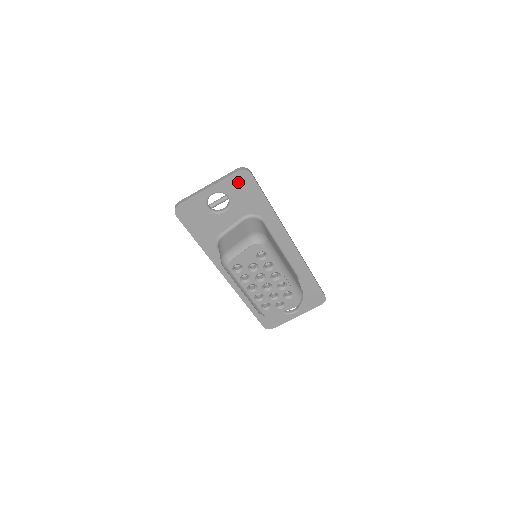
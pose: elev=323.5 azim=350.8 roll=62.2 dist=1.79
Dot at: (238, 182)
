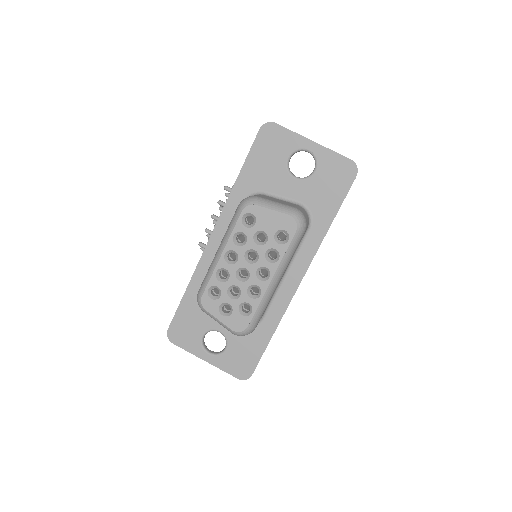
Dot at: (338, 169)
